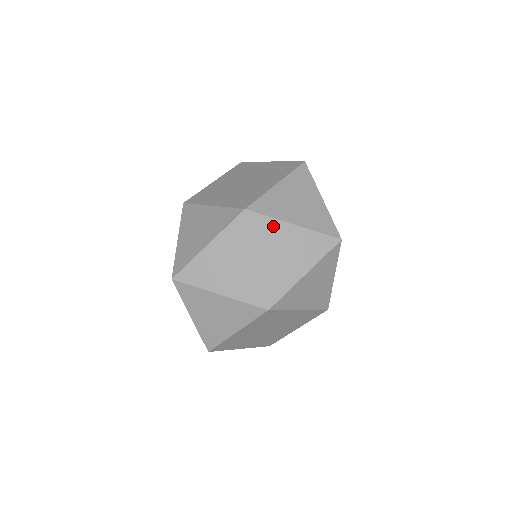
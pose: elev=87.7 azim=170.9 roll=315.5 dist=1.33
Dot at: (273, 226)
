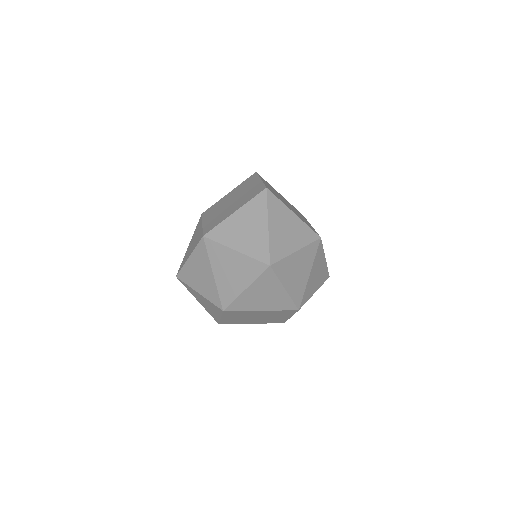
Dot at: (221, 250)
